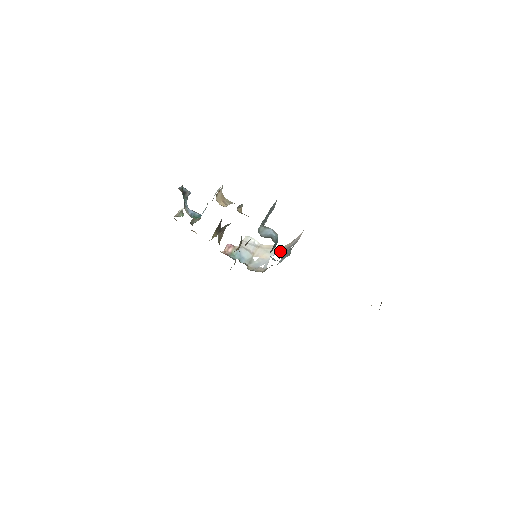
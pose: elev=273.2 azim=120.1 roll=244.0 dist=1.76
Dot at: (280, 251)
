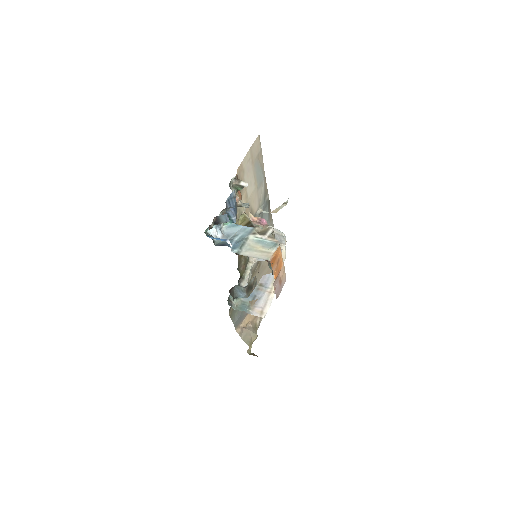
Dot at: occluded
